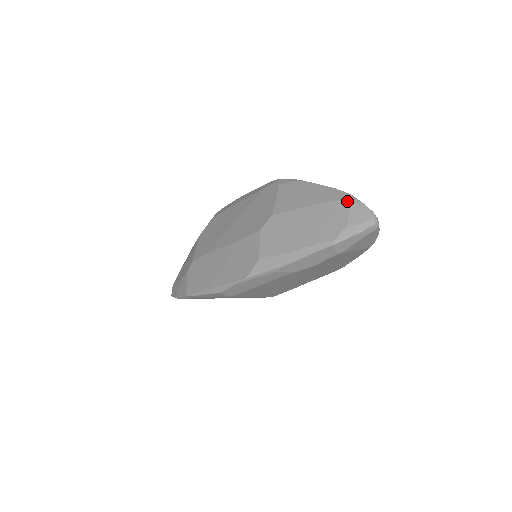
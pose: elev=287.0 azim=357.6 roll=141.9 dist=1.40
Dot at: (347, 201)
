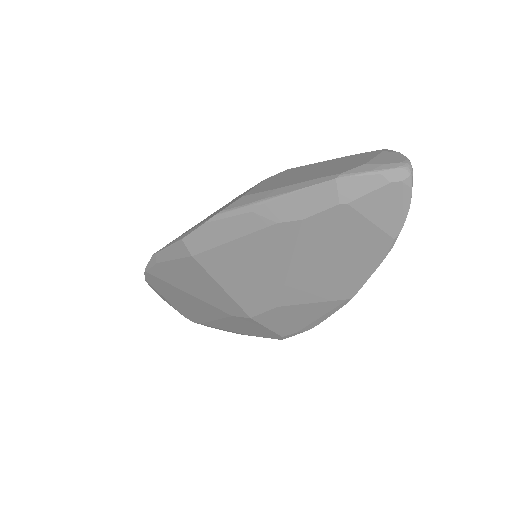
Dot at: (381, 150)
